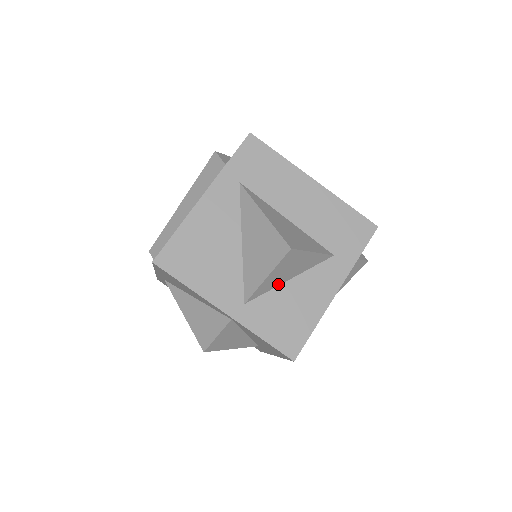
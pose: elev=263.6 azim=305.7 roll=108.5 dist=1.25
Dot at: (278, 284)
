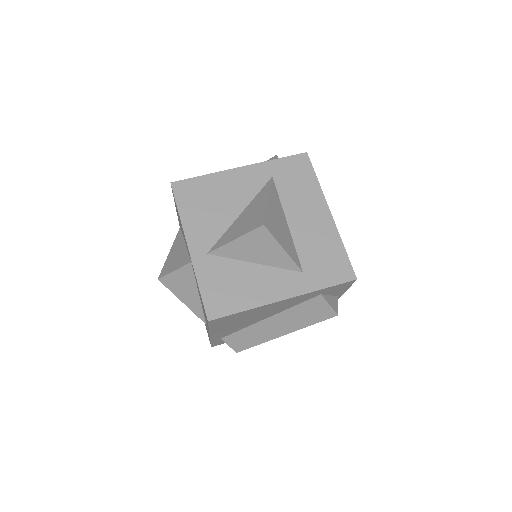
Dot at: (243, 259)
